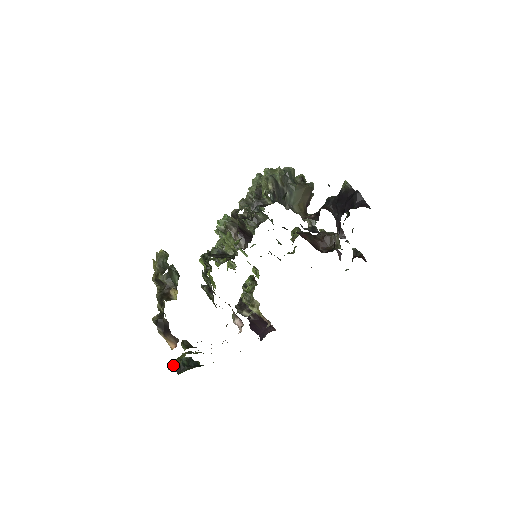
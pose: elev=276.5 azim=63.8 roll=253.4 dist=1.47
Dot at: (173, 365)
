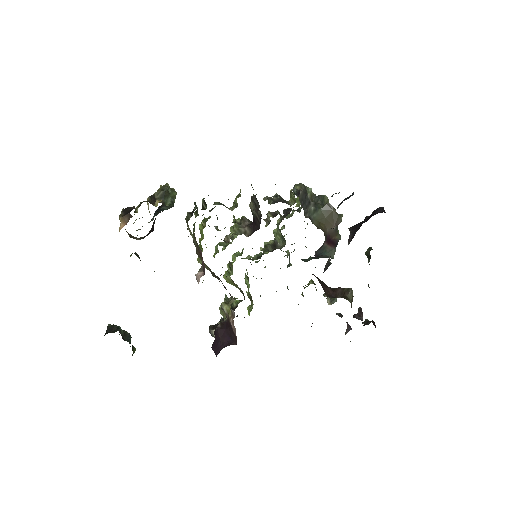
Dot at: (108, 324)
